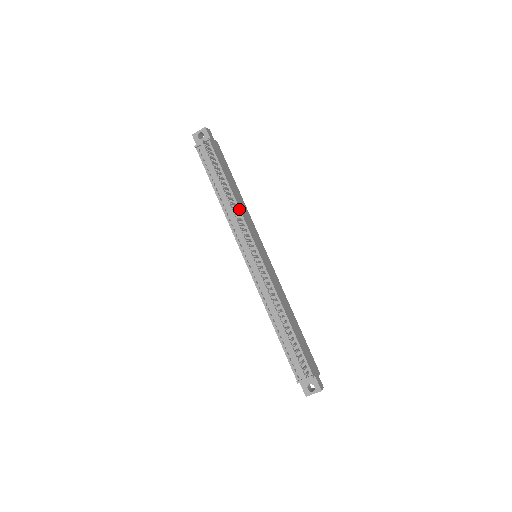
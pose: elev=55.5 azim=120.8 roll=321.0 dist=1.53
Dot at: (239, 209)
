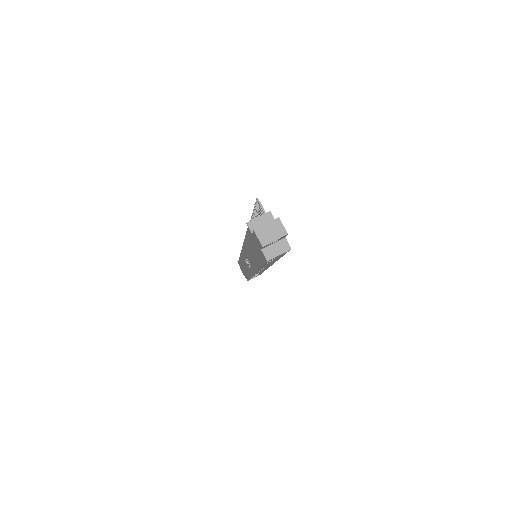
Dot at: occluded
